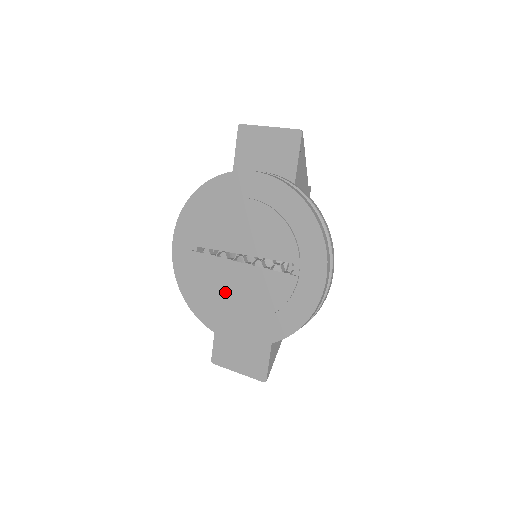
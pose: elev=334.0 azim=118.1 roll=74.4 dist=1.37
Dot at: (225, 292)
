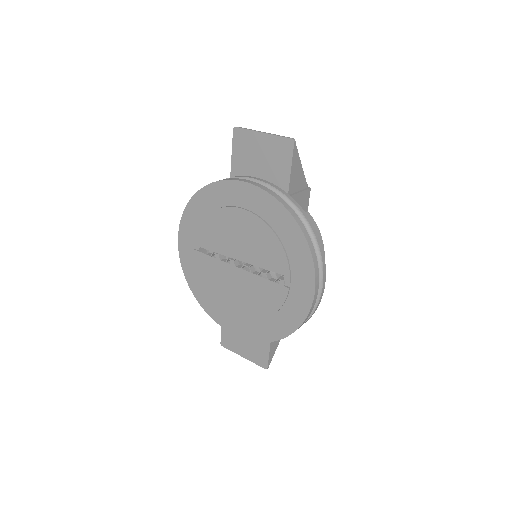
Dot at: (225, 292)
